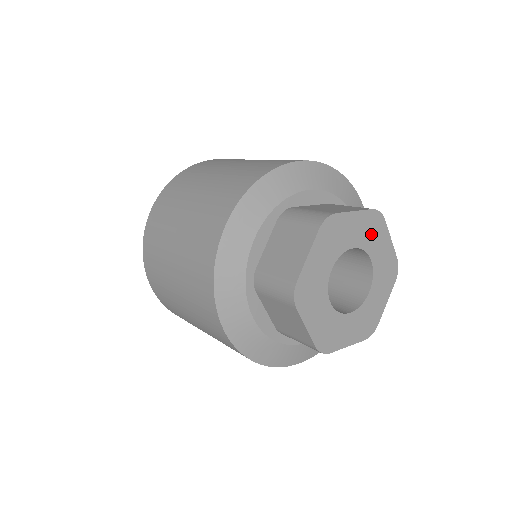
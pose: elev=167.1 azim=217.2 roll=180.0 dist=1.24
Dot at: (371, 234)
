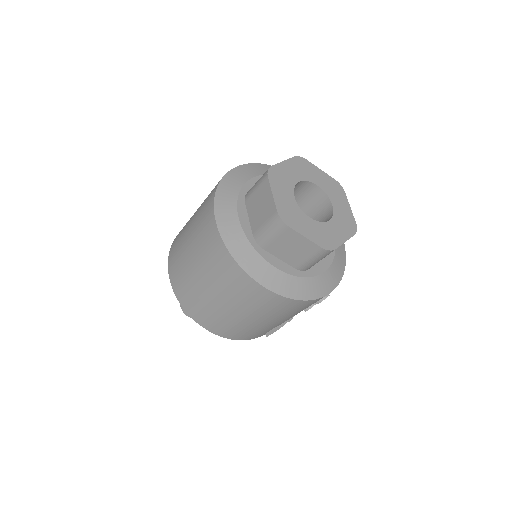
Dot at: (305, 171)
